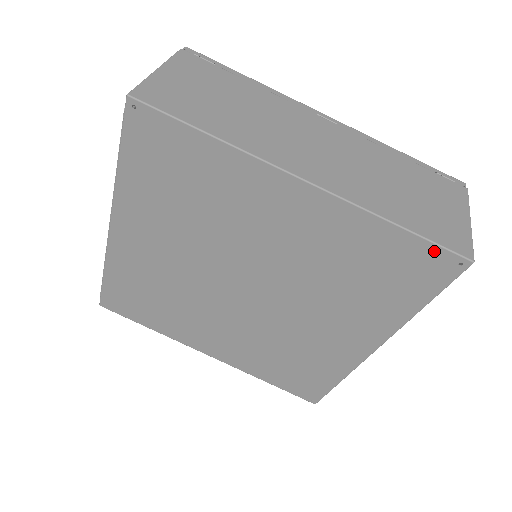
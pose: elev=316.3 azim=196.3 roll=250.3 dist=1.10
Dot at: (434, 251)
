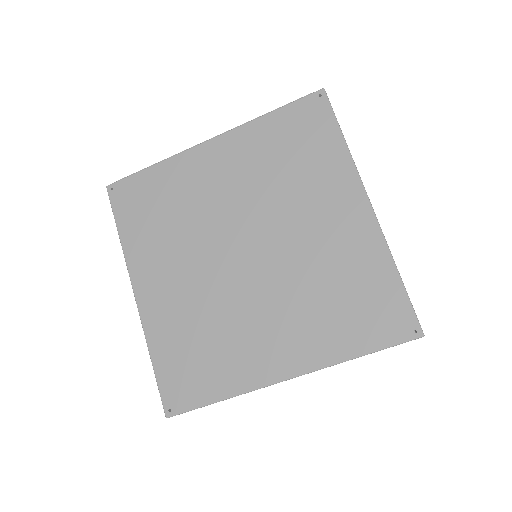
Dot at: (406, 309)
